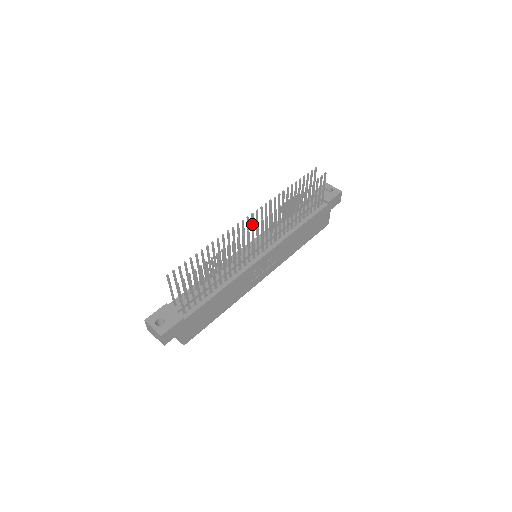
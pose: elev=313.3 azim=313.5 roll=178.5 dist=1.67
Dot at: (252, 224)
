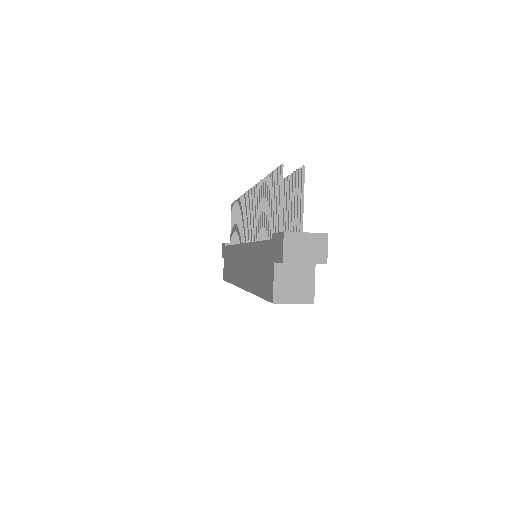
Dot at: occluded
